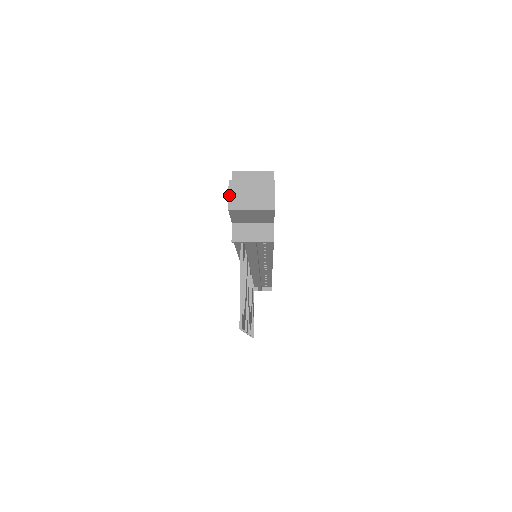
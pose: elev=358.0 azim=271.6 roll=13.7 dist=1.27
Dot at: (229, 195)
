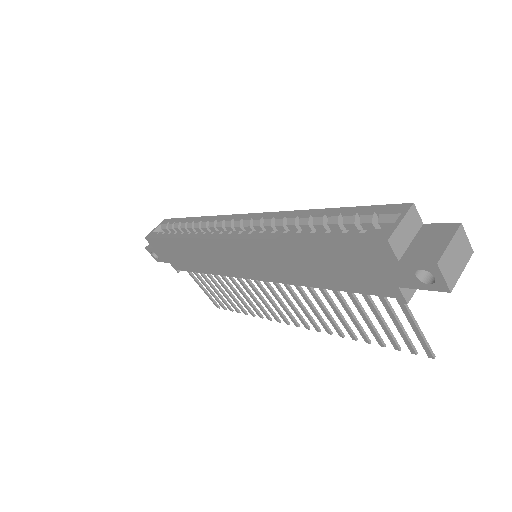
Dot at: (445, 278)
